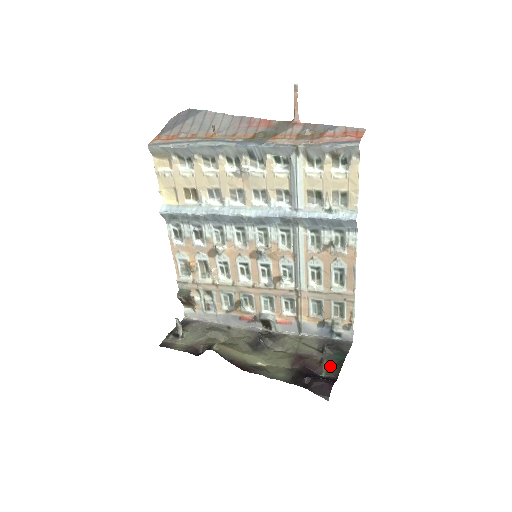
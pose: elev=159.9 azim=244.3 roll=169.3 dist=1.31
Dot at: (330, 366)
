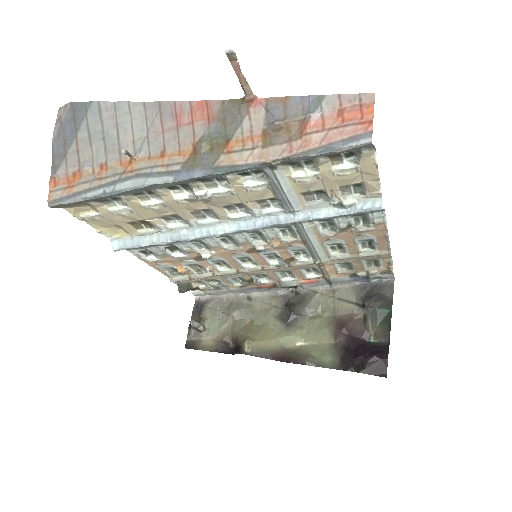
Dot at: (377, 326)
